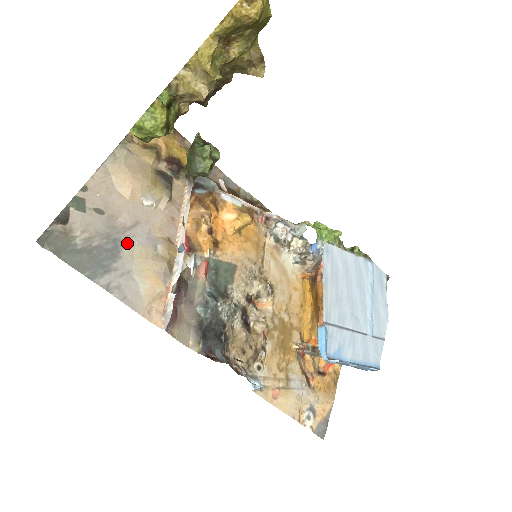
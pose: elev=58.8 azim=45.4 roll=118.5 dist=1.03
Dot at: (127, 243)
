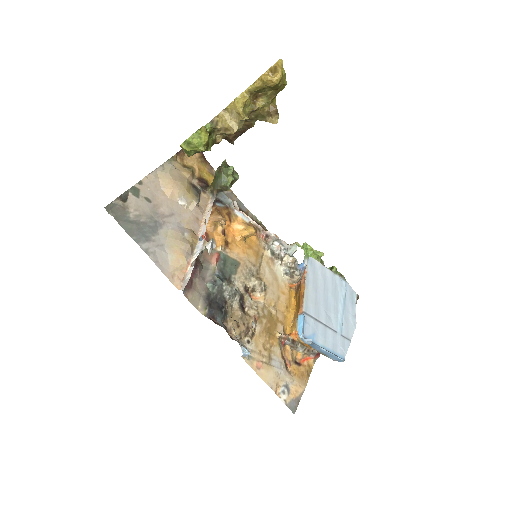
Dot at: (164, 226)
